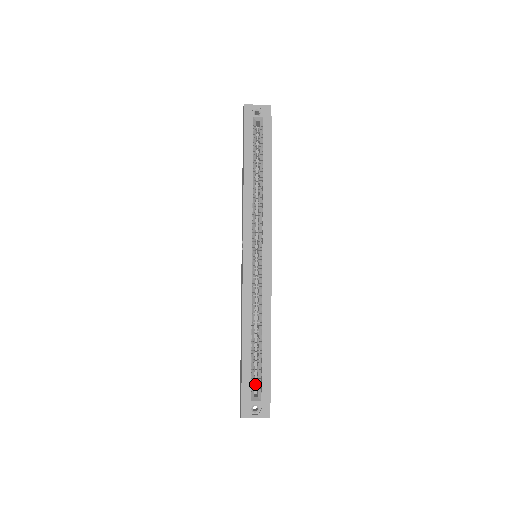
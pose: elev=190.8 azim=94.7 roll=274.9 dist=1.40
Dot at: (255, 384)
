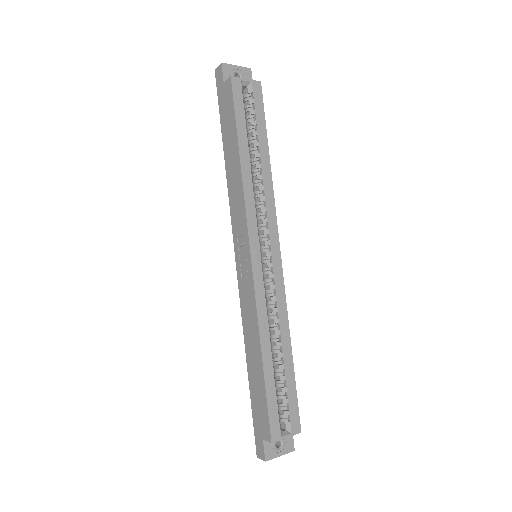
Dot at: occluded
